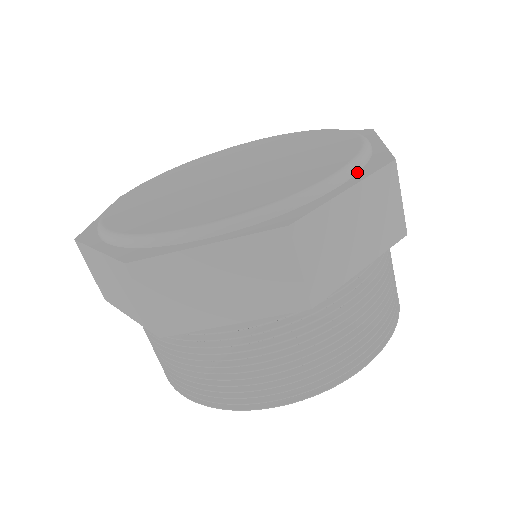
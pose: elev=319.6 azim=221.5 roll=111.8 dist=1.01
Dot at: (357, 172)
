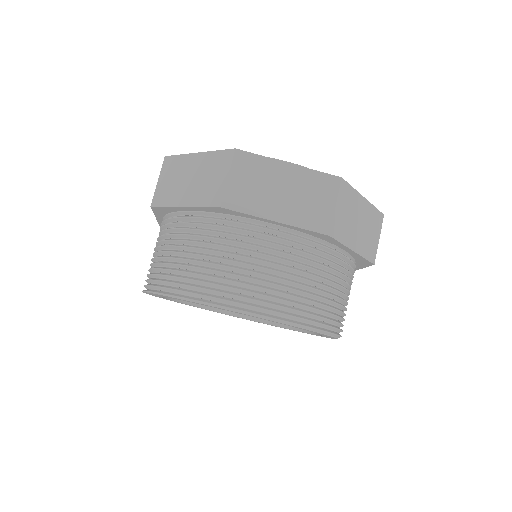
Dot at: occluded
